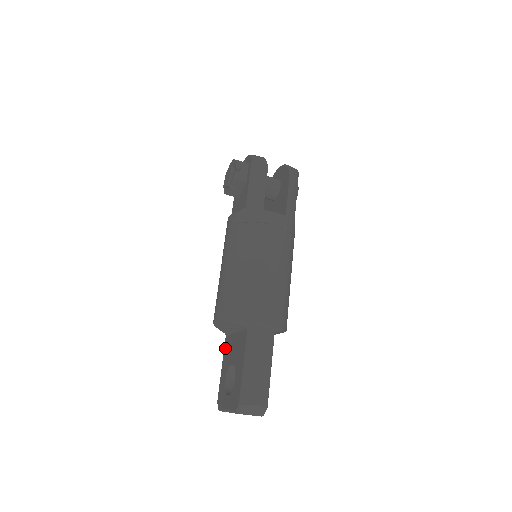
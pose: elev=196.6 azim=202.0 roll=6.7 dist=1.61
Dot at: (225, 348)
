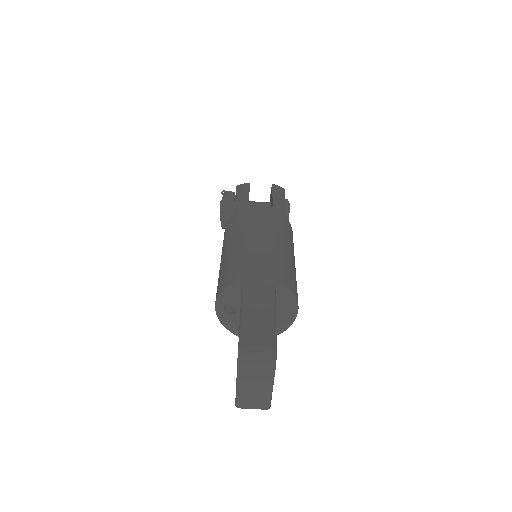
Dot at: occluded
